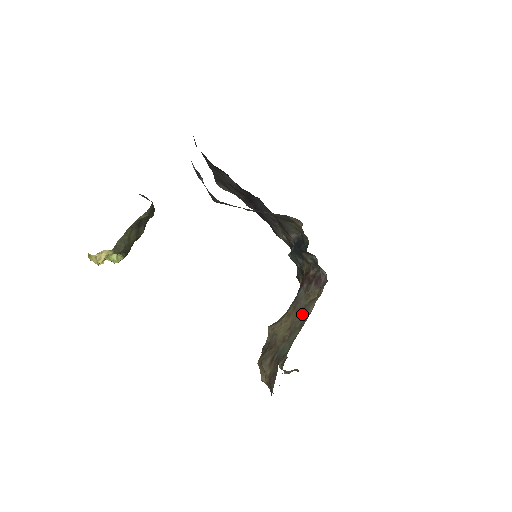
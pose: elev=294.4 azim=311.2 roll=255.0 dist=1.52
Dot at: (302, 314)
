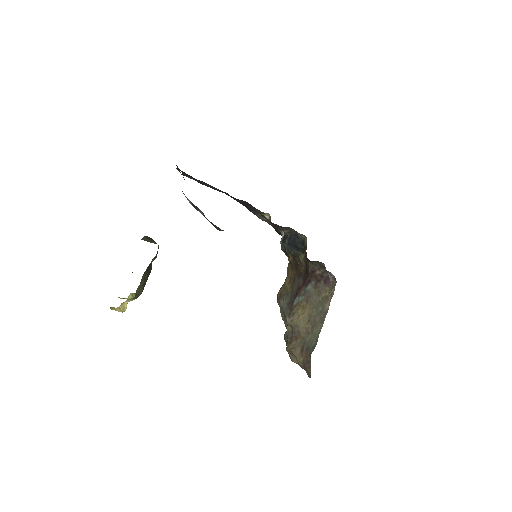
Dot at: (319, 310)
